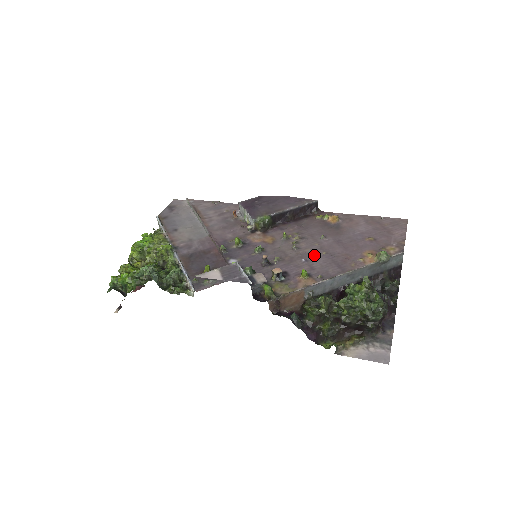
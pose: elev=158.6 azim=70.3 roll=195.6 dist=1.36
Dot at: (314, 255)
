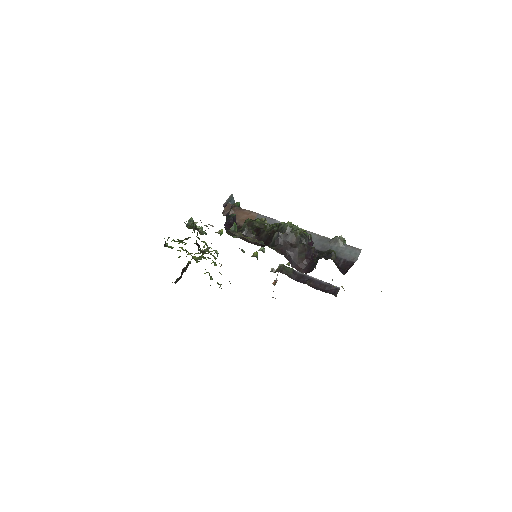
Dot at: occluded
